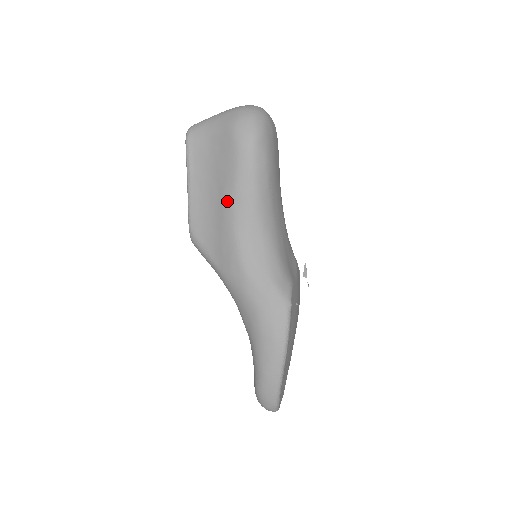
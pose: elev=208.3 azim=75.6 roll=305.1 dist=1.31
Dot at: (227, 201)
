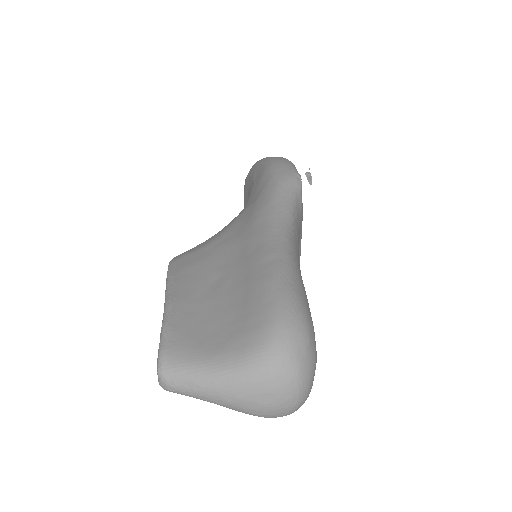
Dot at: occluded
